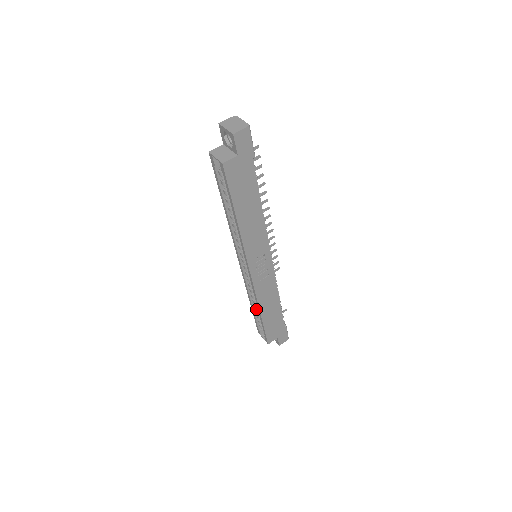
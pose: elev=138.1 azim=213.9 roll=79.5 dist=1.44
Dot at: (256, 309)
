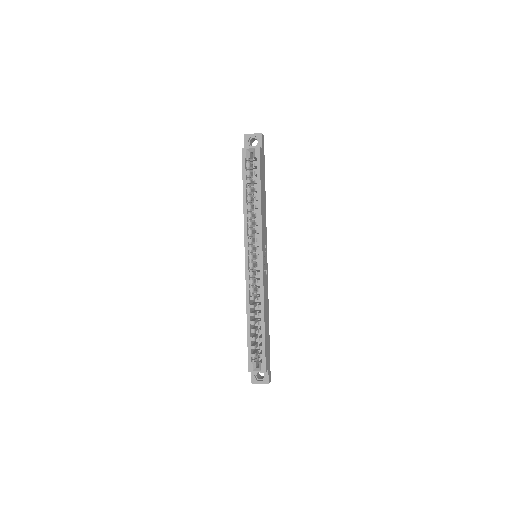
Dot at: (251, 329)
